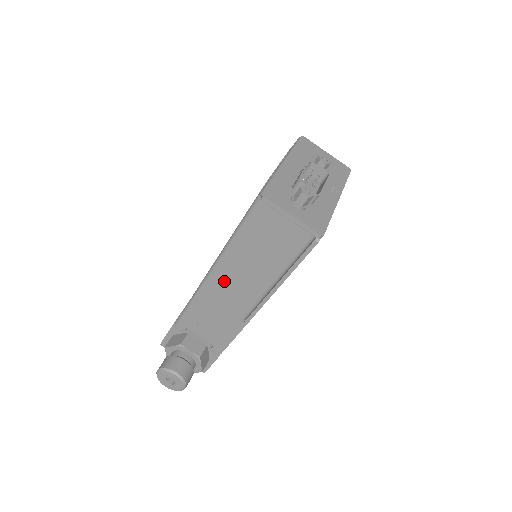
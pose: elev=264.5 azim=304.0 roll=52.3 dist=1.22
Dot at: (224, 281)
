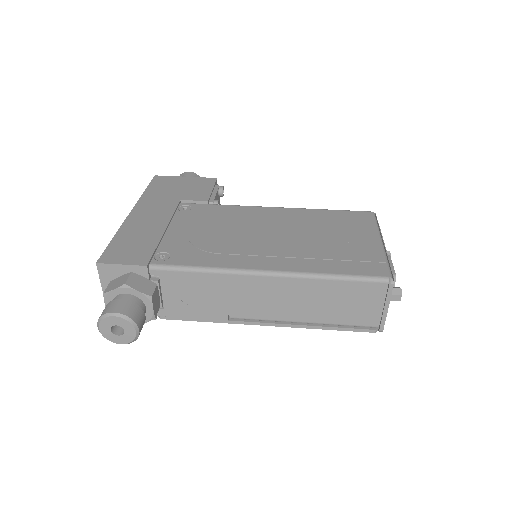
Dot at: (268, 289)
